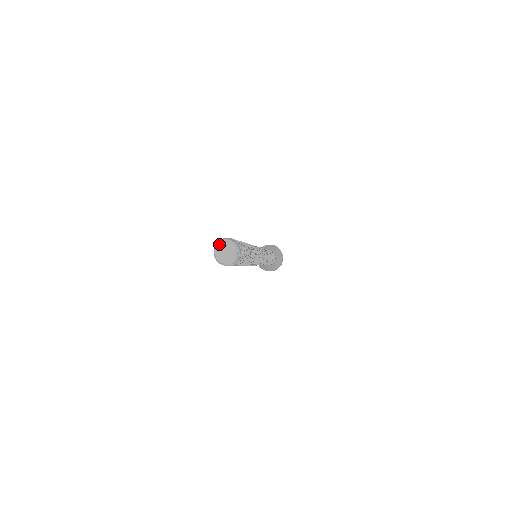
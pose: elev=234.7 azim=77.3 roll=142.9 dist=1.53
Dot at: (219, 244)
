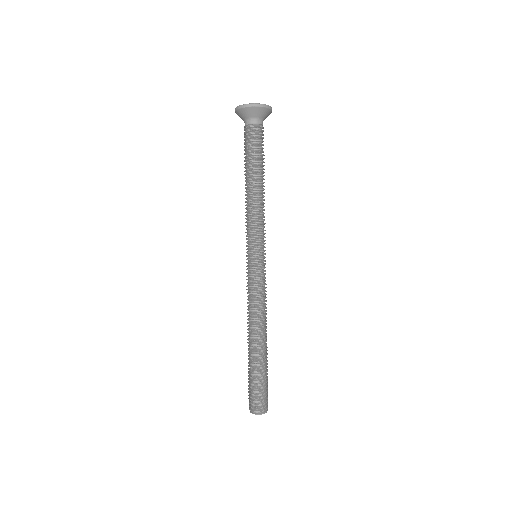
Dot at: (257, 414)
